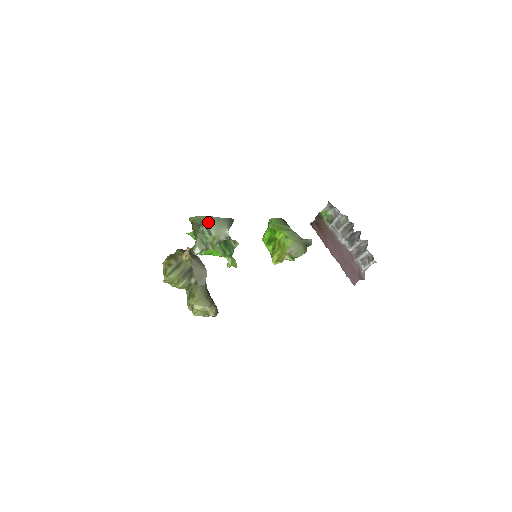
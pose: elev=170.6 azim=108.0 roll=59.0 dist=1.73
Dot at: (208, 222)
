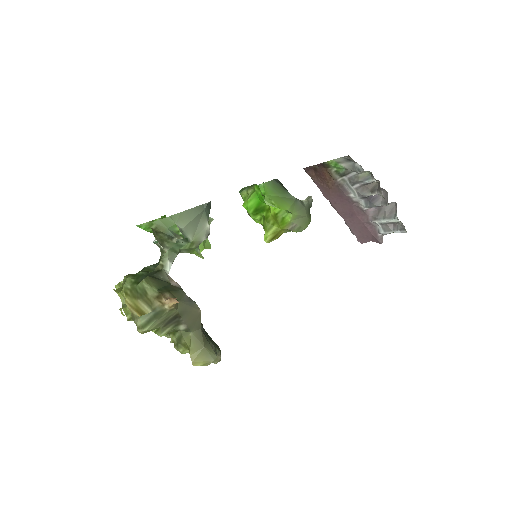
Dot at: (182, 226)
